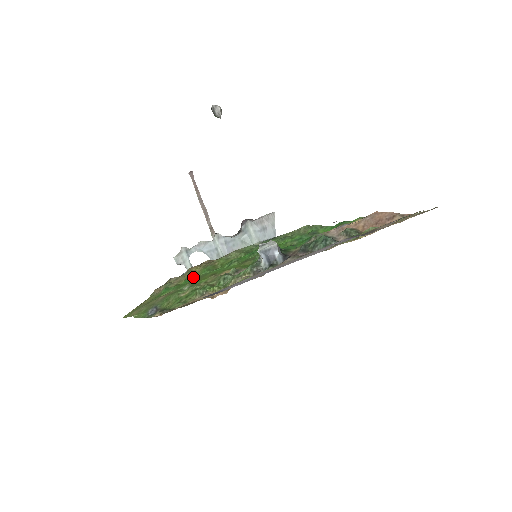
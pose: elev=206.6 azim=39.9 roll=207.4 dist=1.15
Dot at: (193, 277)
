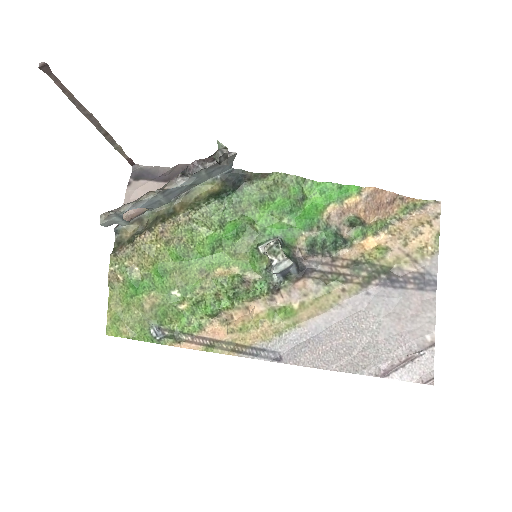
Dot at: (165, 266)
